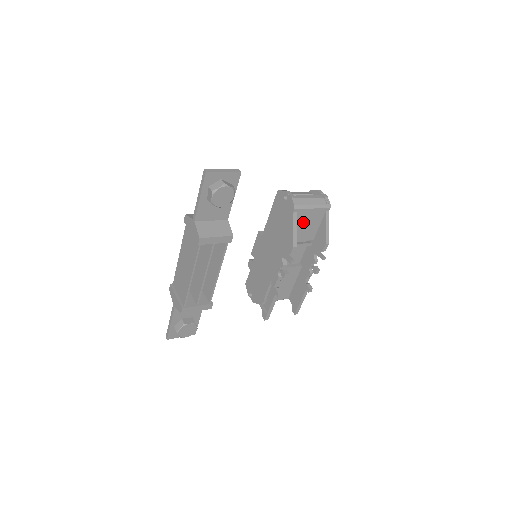
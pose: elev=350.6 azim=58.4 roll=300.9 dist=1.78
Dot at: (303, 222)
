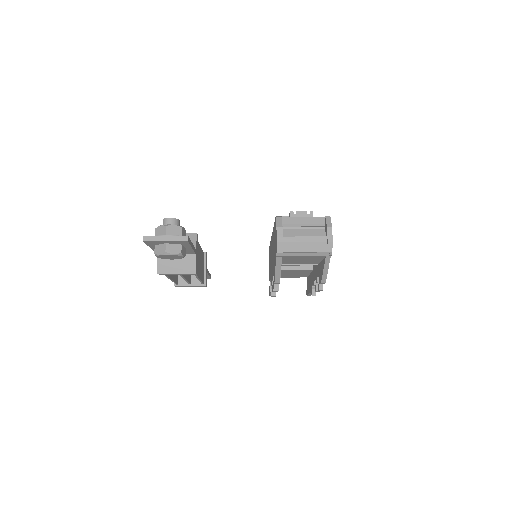
Dot at: (296, 259)
